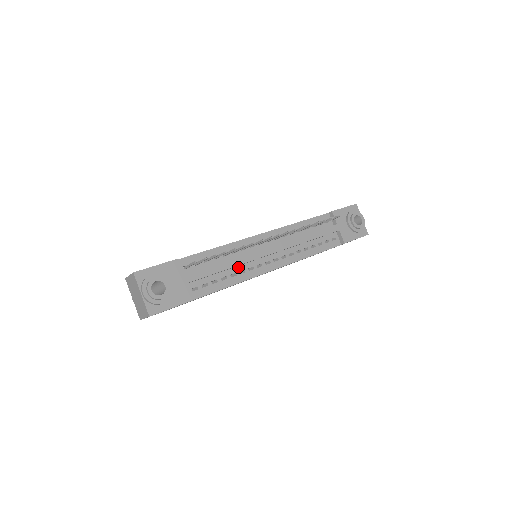
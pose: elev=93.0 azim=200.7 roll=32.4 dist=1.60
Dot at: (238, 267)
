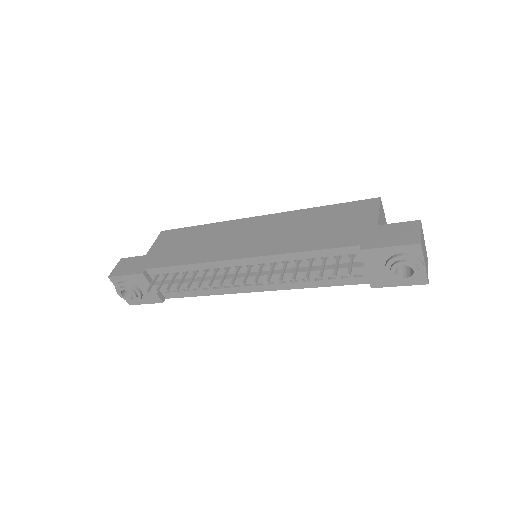
Dot at: occluded
